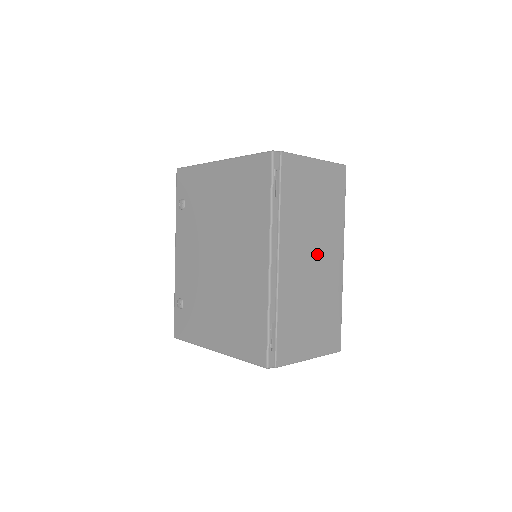
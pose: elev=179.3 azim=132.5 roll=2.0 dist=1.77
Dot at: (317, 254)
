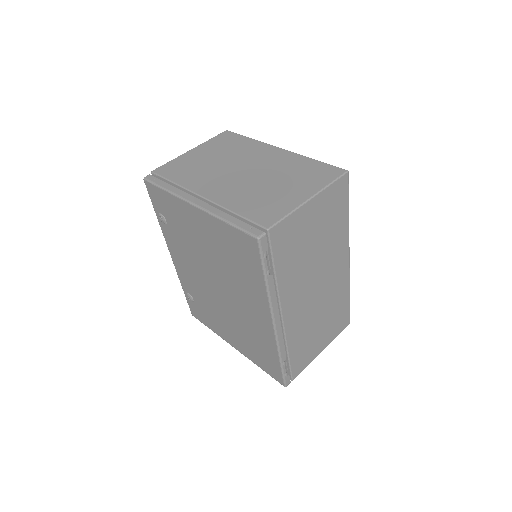
Dot at: (321, 279)
